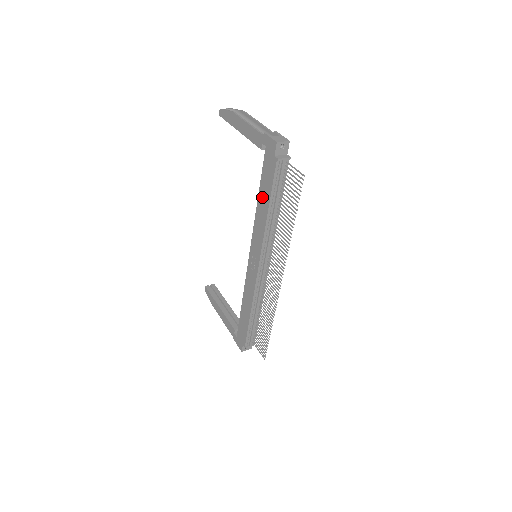
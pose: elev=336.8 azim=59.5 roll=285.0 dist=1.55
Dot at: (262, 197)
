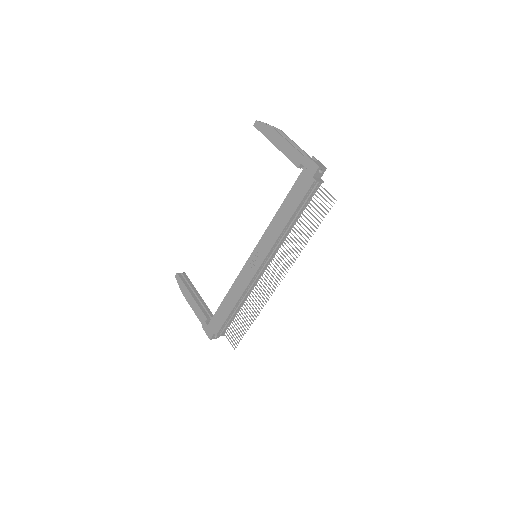
Dot at: (286, 207)
